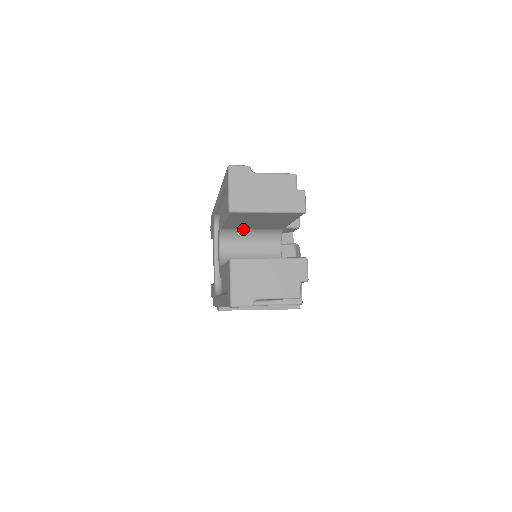
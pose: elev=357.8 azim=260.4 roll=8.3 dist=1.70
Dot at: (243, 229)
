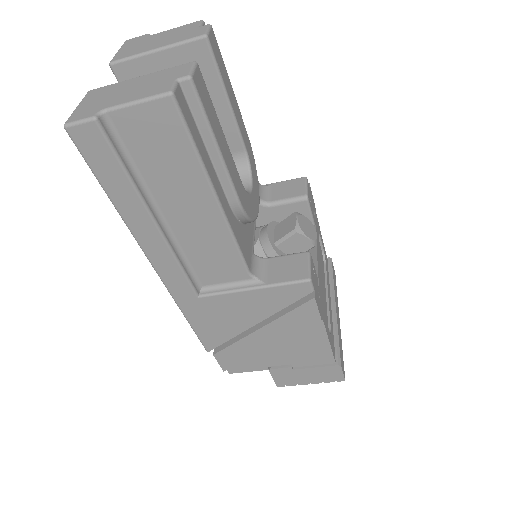
Dot at: occluded
